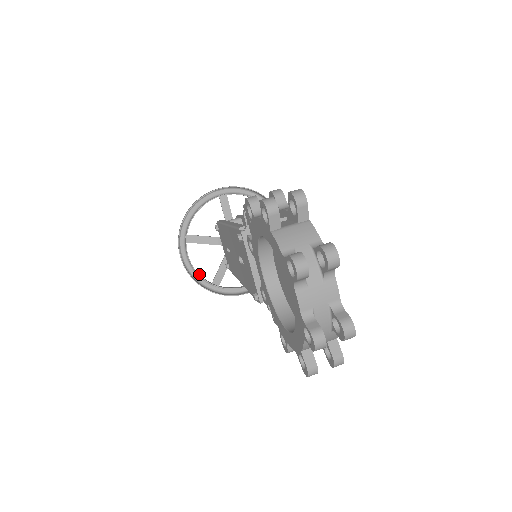
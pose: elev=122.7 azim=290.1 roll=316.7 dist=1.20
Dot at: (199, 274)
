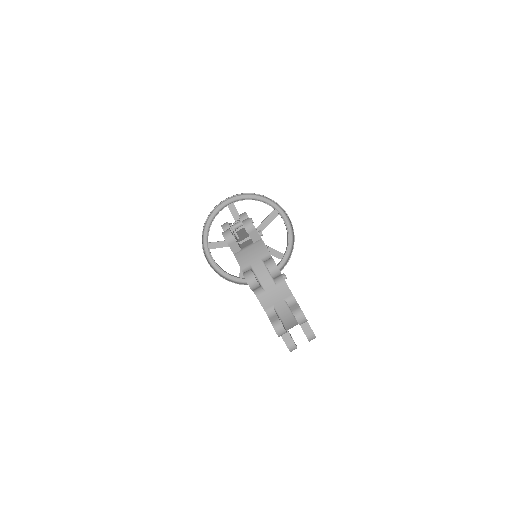
Dot at: (226, 272)
